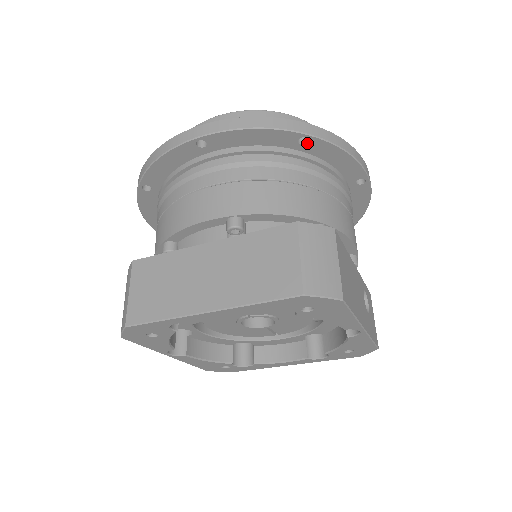
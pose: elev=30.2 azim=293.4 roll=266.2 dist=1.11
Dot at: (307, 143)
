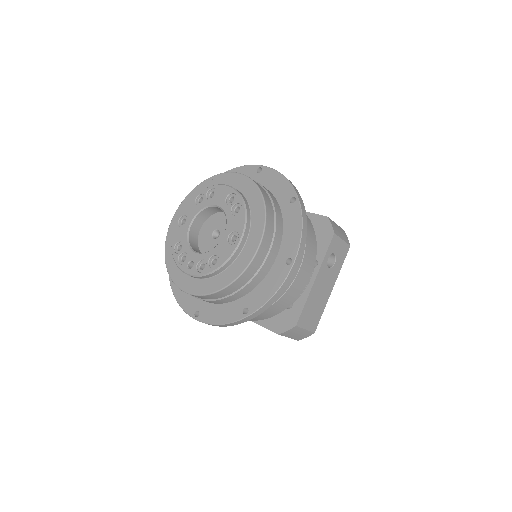
Dot at: occluded
